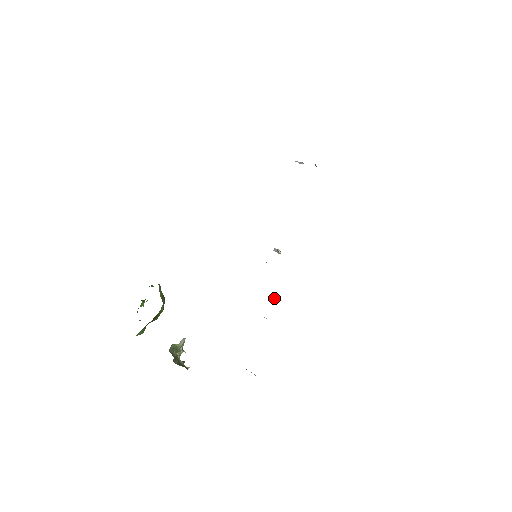
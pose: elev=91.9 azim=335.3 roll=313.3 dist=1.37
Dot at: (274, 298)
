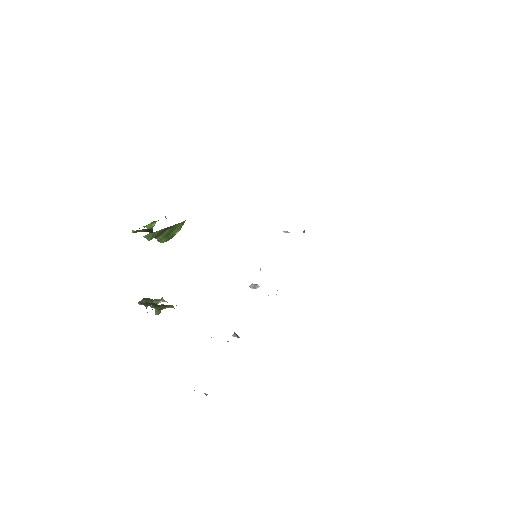
Dot at: (234, 336)
